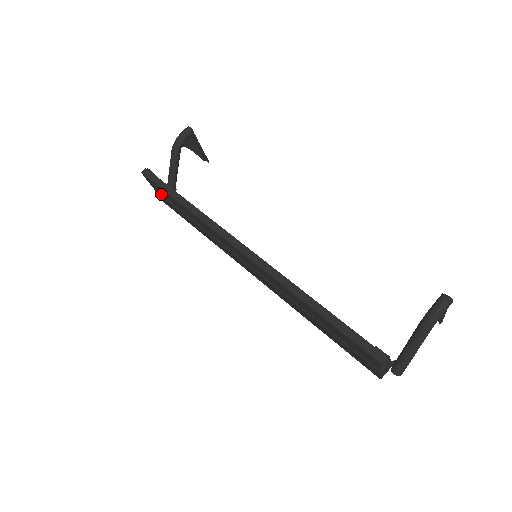
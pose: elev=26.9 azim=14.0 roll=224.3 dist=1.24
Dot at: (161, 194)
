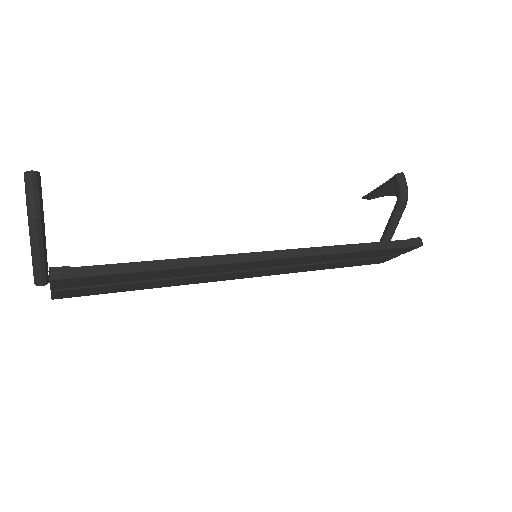
Dot at: (79, 287)
